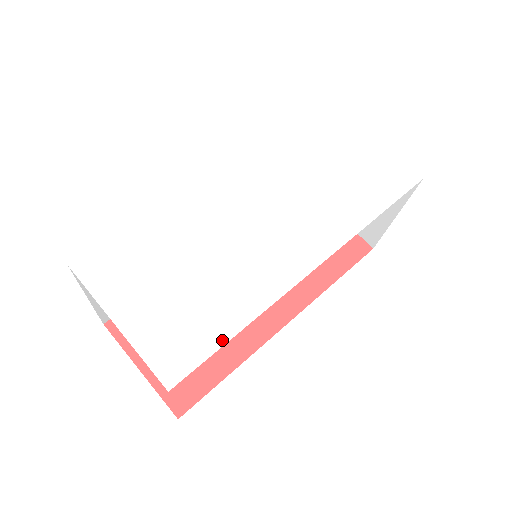
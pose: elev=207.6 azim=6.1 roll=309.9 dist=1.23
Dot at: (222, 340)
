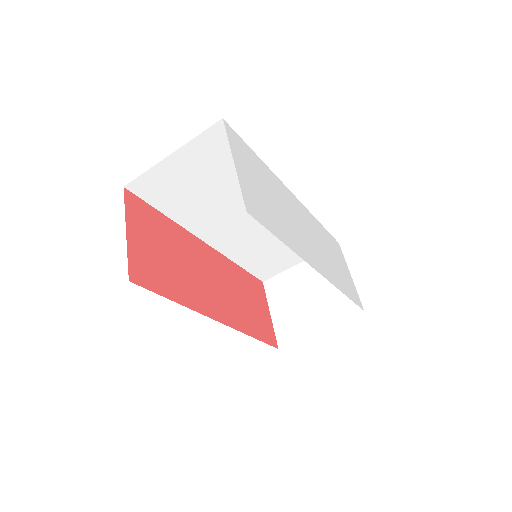
Dot at: (275, 234)
